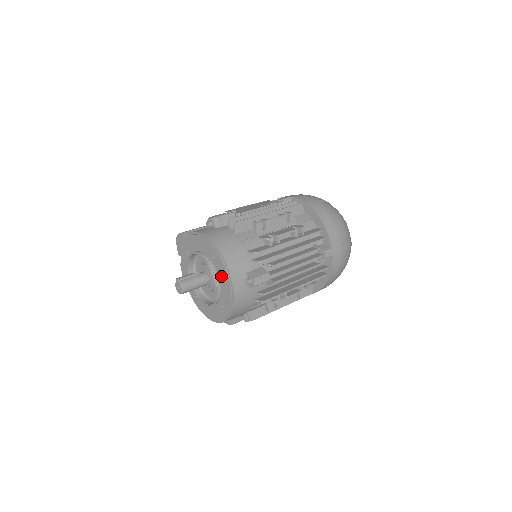
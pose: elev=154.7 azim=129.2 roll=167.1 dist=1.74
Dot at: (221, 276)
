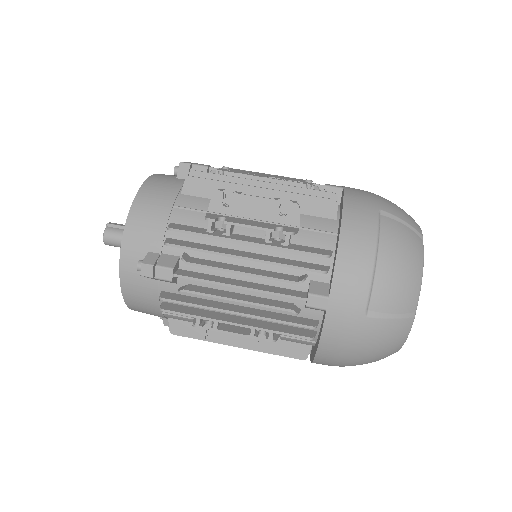
Dot at: occluded
